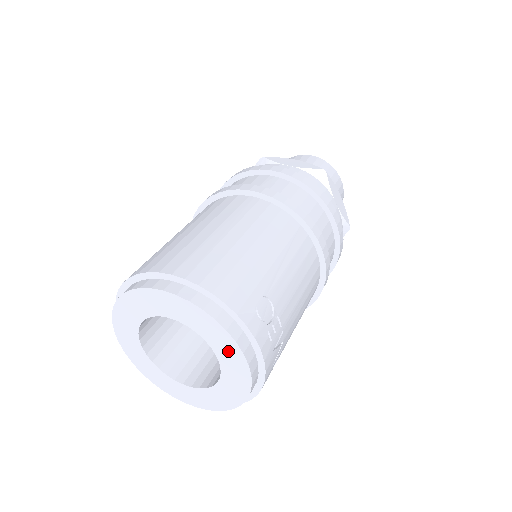
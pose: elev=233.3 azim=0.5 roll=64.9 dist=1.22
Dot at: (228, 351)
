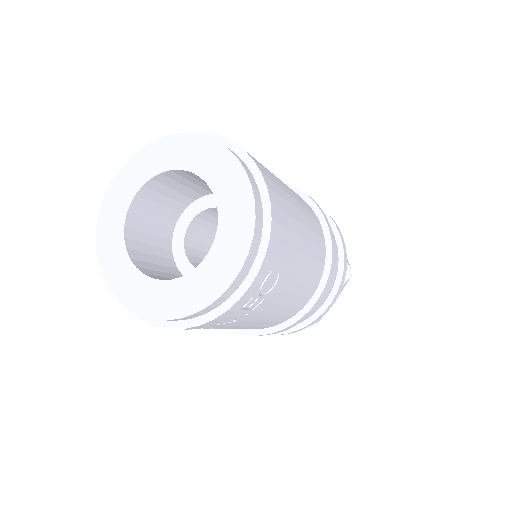
Dot at: (221, 268)
